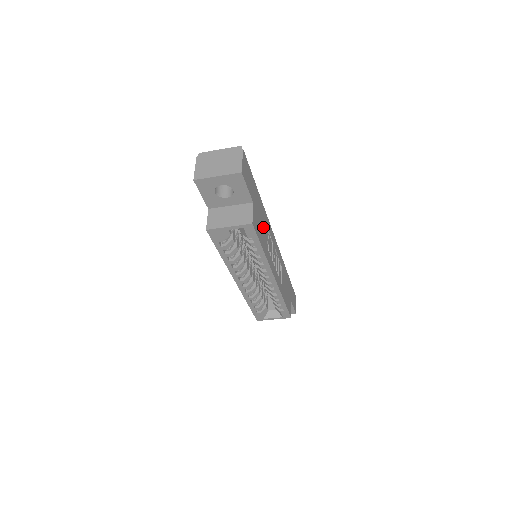
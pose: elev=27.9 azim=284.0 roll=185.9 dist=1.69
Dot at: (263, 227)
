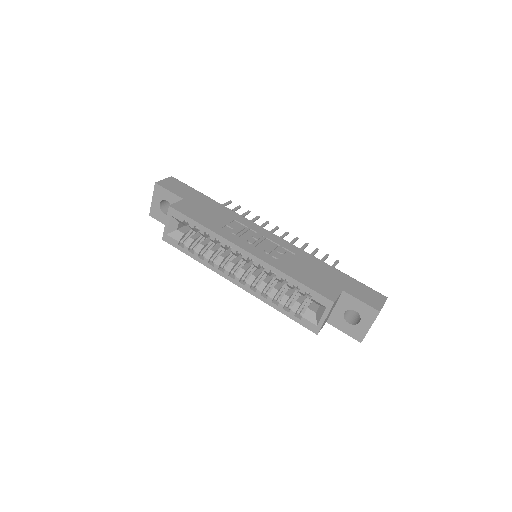
Dot at: (215, 216)
